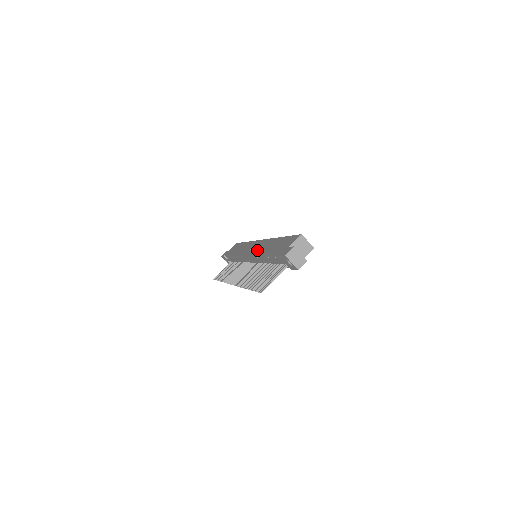
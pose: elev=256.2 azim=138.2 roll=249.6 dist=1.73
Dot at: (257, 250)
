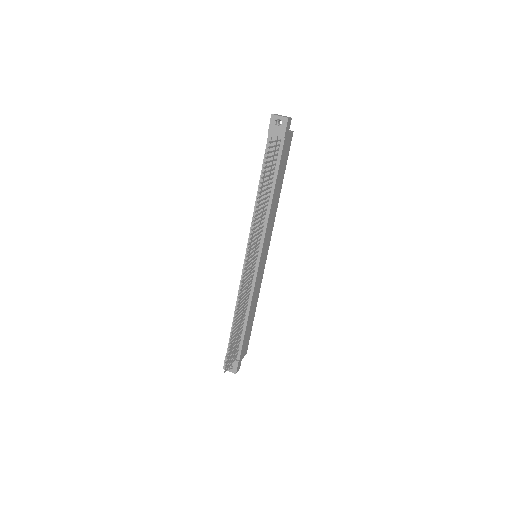
Dot at: occluded
